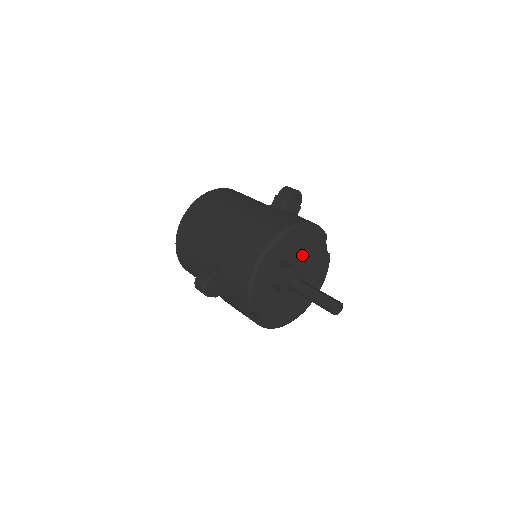
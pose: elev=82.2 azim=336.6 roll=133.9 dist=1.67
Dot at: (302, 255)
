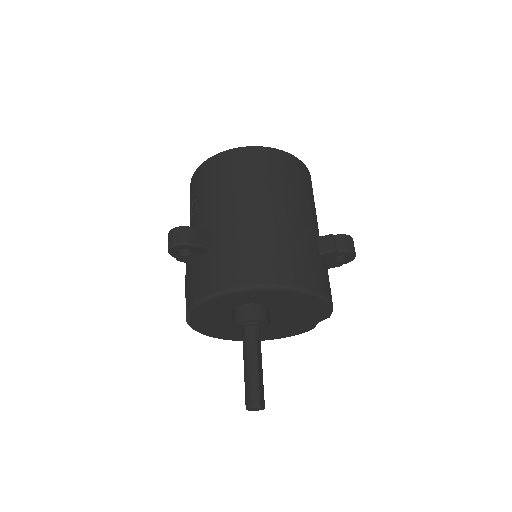
Dot at: (289, 312)
